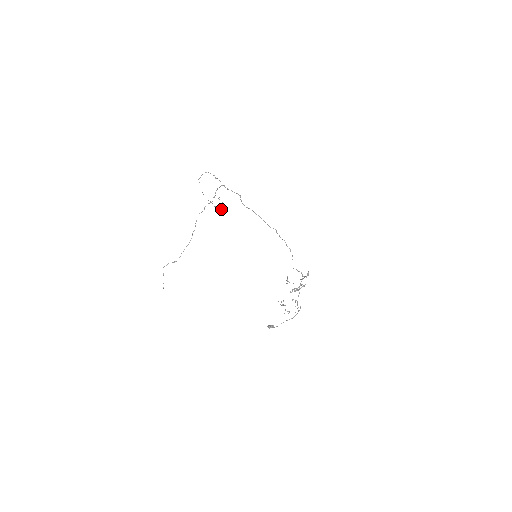
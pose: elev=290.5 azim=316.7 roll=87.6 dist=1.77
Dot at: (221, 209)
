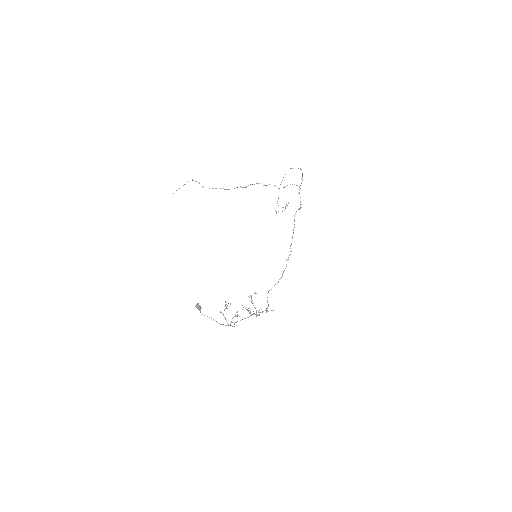
Dot at: occluded
